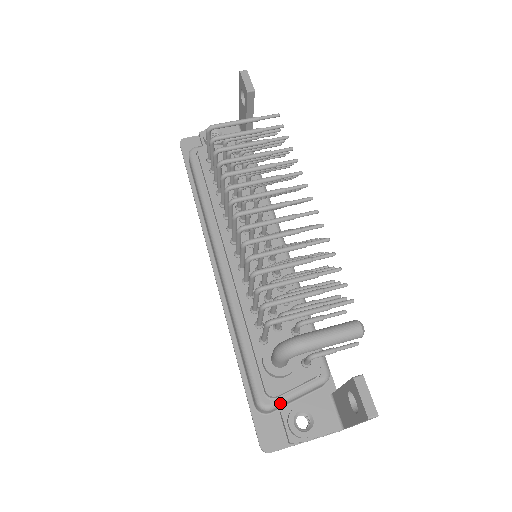
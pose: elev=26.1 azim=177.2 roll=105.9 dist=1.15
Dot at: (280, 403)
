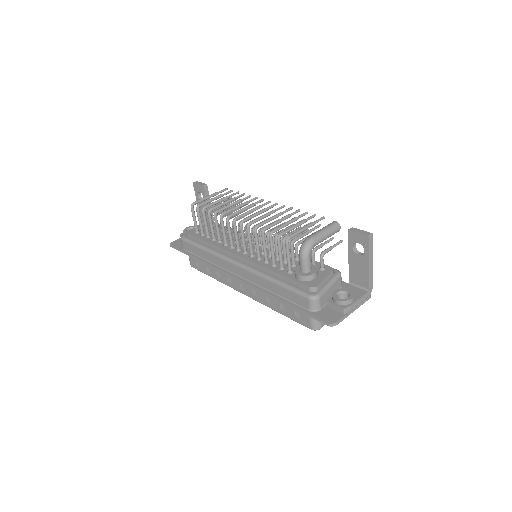
Dot at: (322, 291)
